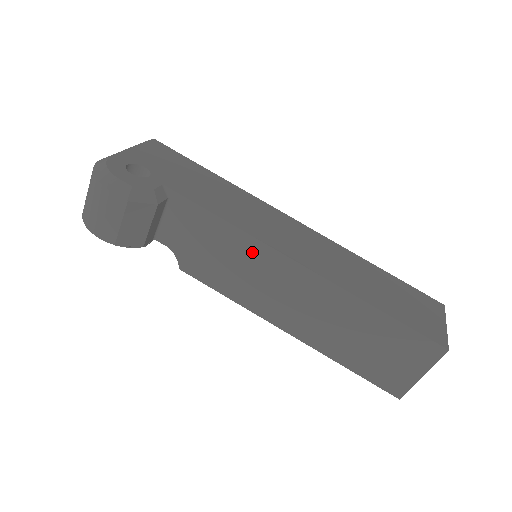
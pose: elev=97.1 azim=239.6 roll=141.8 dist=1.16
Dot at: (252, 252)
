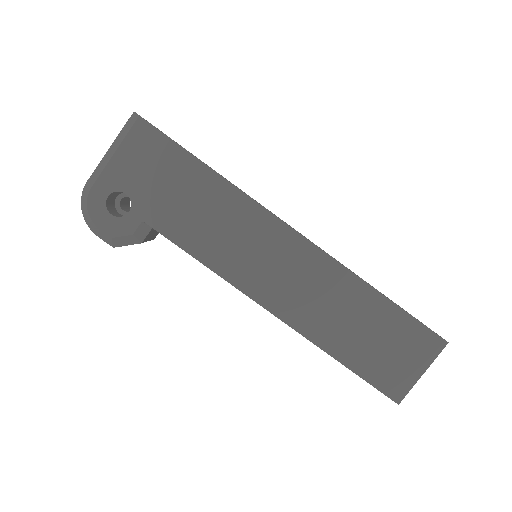
Dot at: occluded
